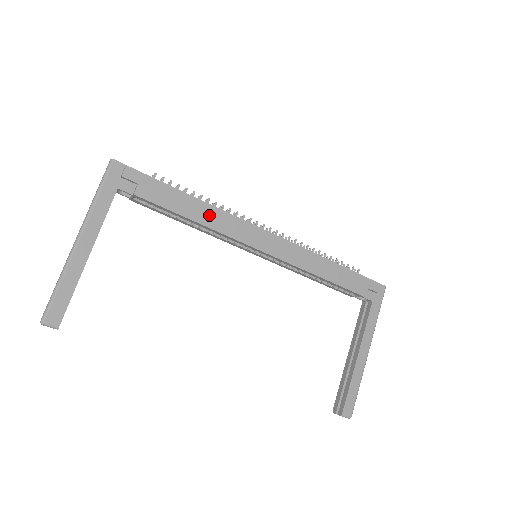
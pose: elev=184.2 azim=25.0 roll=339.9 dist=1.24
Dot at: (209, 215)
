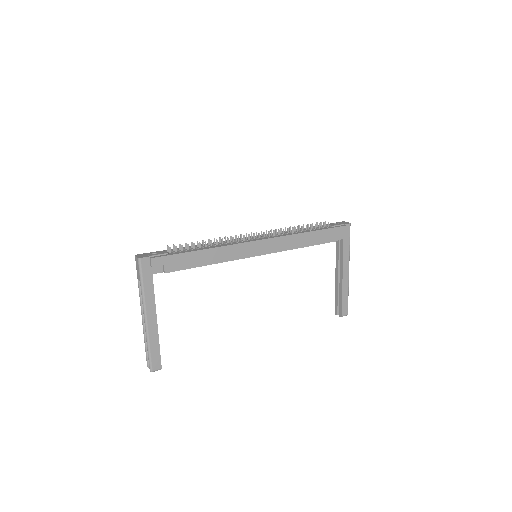
Dot at: (217, 255)
